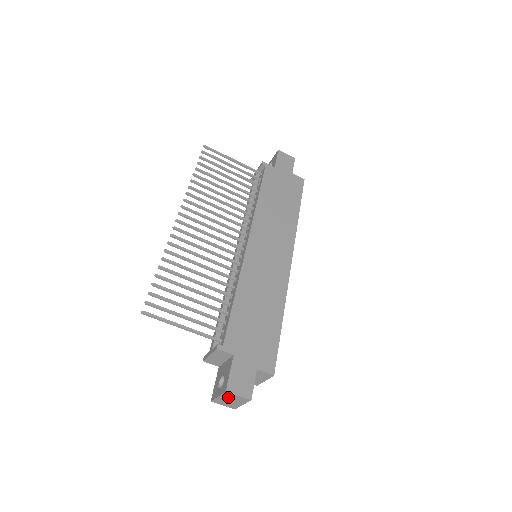
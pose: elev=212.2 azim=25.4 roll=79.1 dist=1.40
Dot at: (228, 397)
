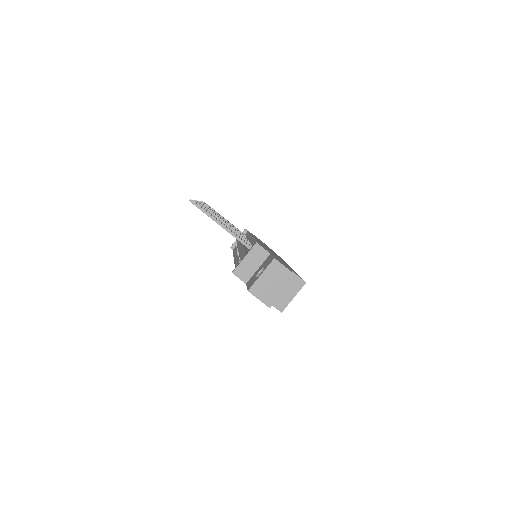
Dot at: (272, 274)
